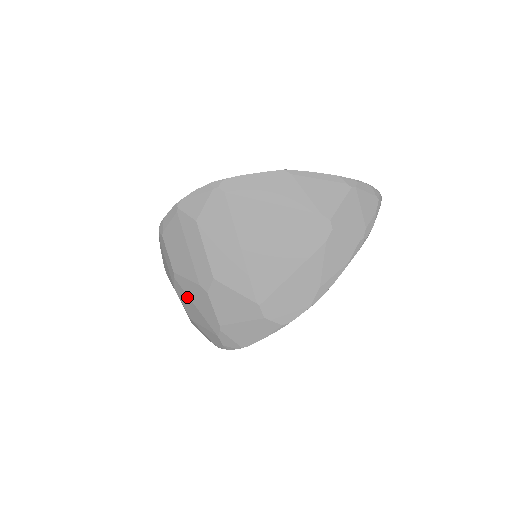
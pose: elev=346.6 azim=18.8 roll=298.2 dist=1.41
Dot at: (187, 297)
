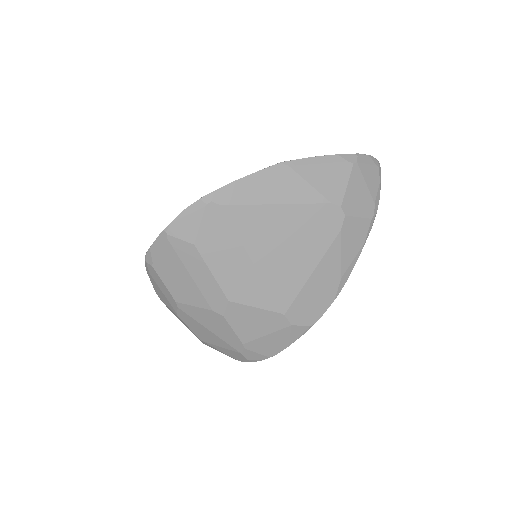
Dot at: (197, 323)
